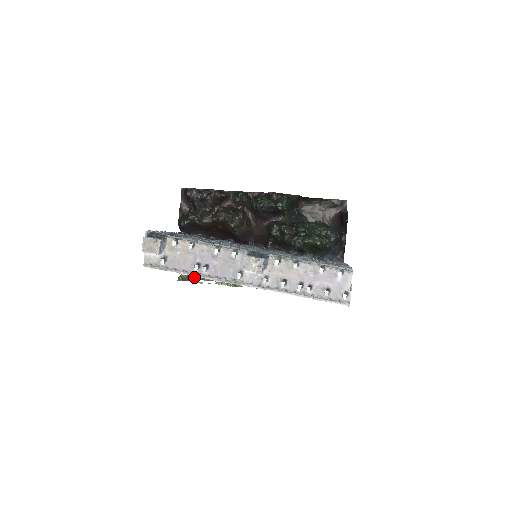
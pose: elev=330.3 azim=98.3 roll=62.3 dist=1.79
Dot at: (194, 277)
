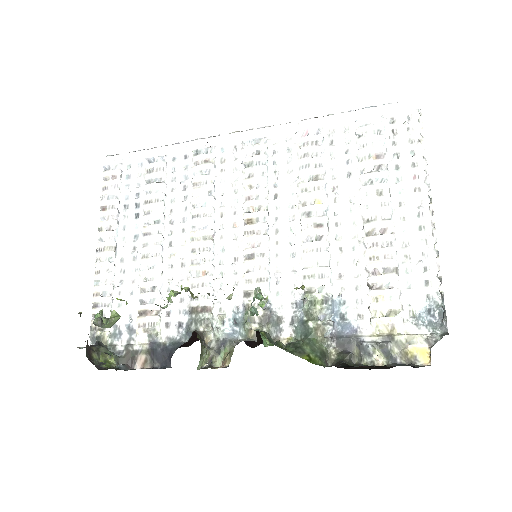
Dot at: (92, 363)
